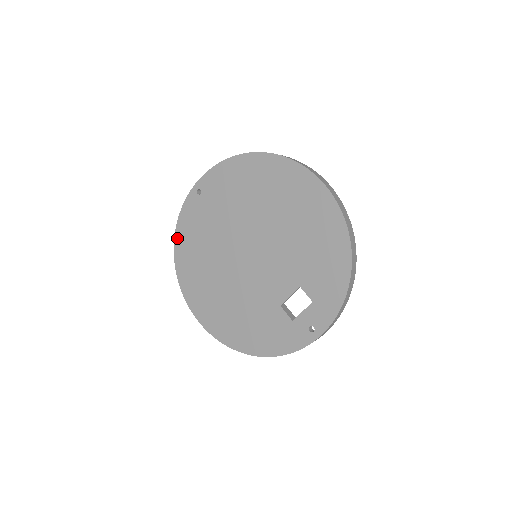
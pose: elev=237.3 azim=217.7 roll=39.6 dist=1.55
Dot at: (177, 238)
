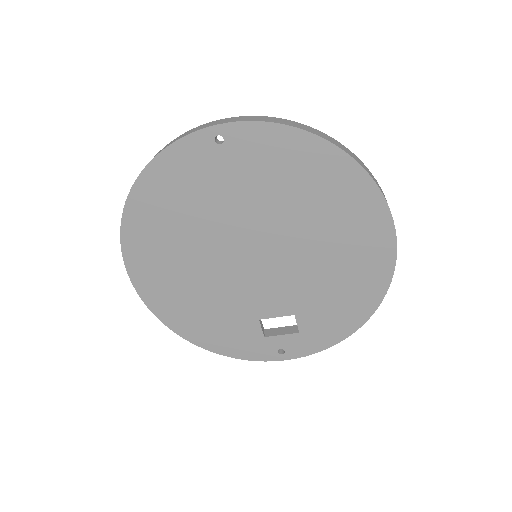
Dot at: (145, 177)
